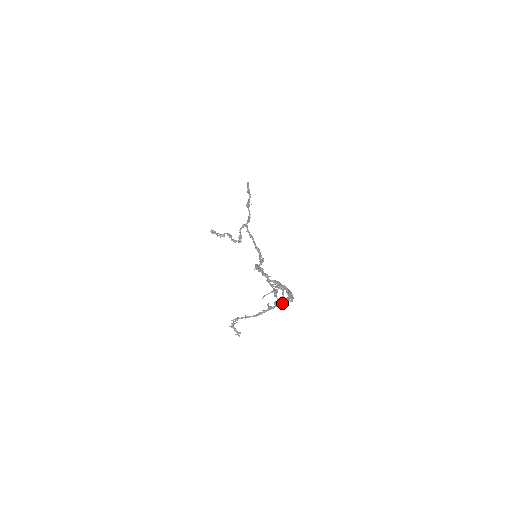
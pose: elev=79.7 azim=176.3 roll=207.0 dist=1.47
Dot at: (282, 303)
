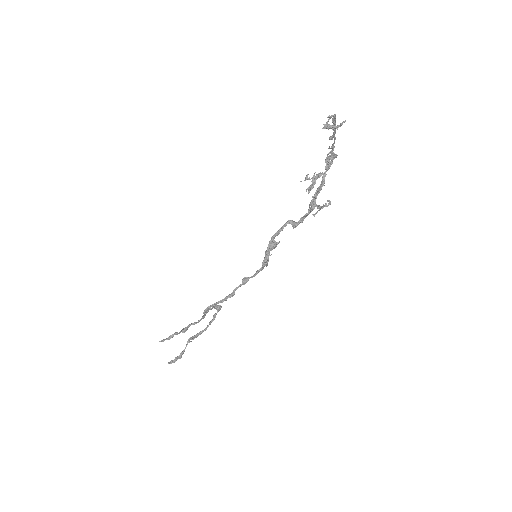
Dot at: (334, 138)
